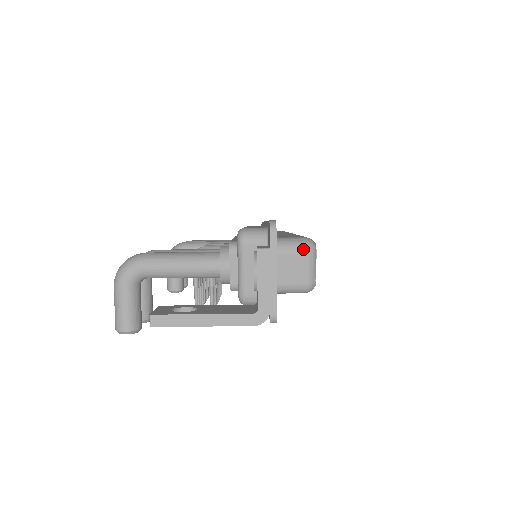
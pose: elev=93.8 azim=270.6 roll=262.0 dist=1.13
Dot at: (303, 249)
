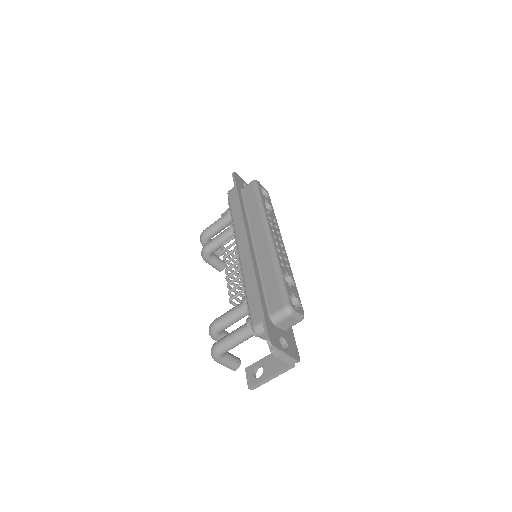
Dot at: (287, 316)
